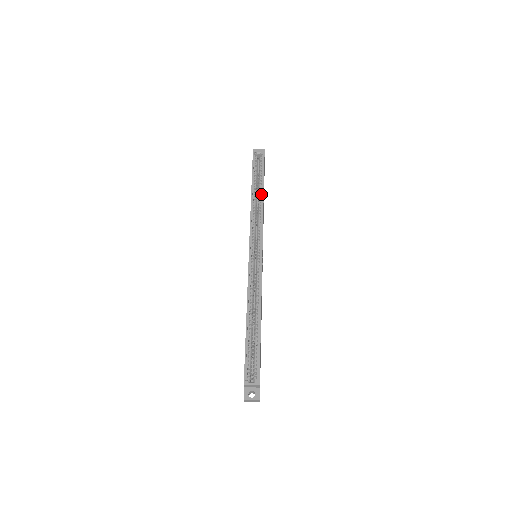
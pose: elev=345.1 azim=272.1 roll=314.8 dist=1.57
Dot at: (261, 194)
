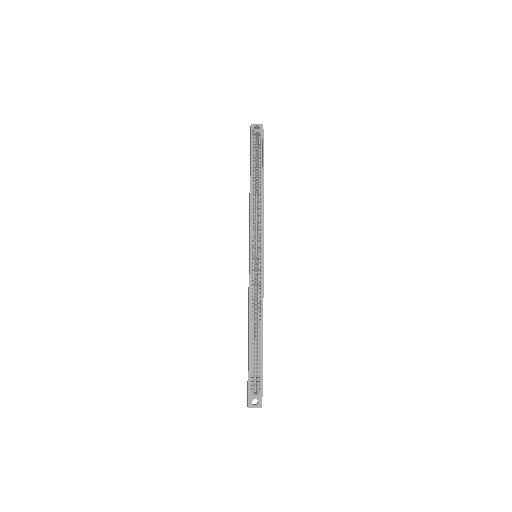
Dot at: (261, 185)
